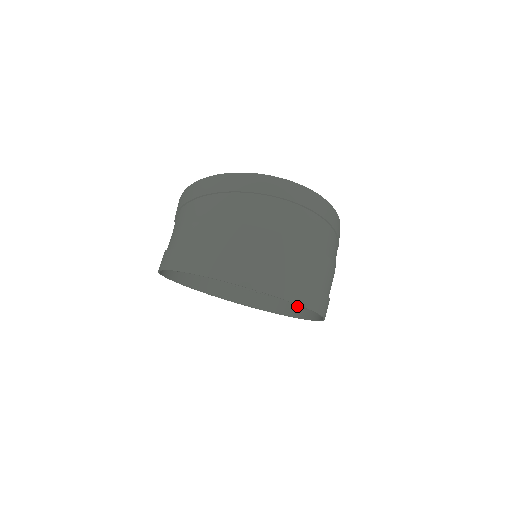
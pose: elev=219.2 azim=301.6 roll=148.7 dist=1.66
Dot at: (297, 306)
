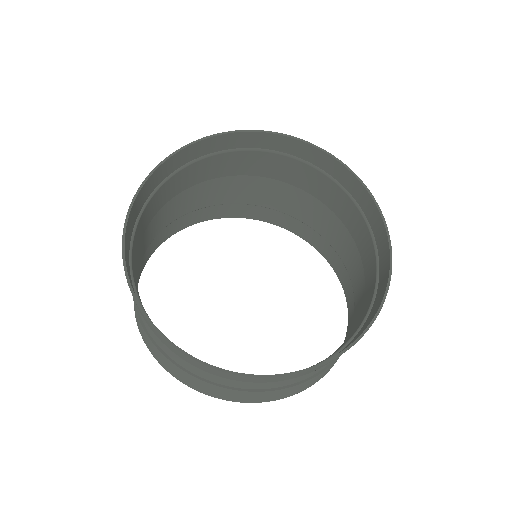
Dot at: (372, 309)
